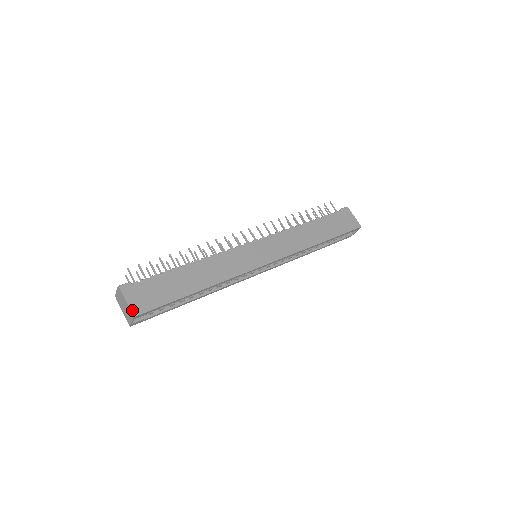
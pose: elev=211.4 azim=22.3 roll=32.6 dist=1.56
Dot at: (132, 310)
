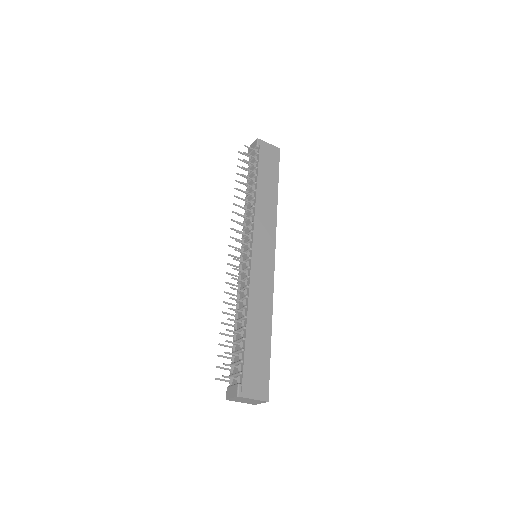
Dot at: (263, 400)
